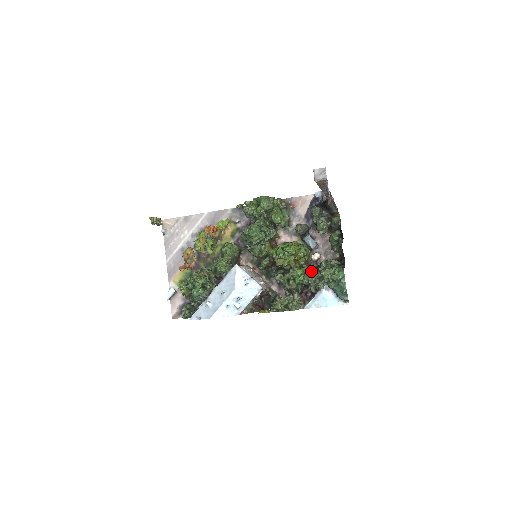
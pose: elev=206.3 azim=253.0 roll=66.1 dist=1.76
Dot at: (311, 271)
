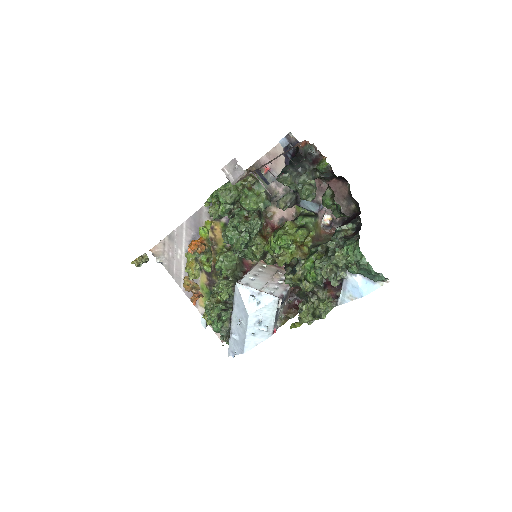
Dot at: (321, 259)
